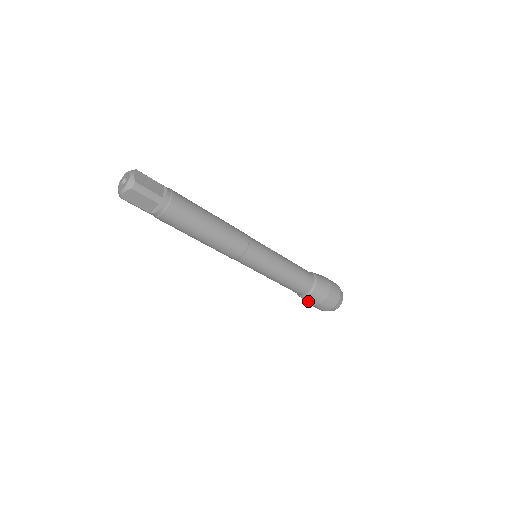
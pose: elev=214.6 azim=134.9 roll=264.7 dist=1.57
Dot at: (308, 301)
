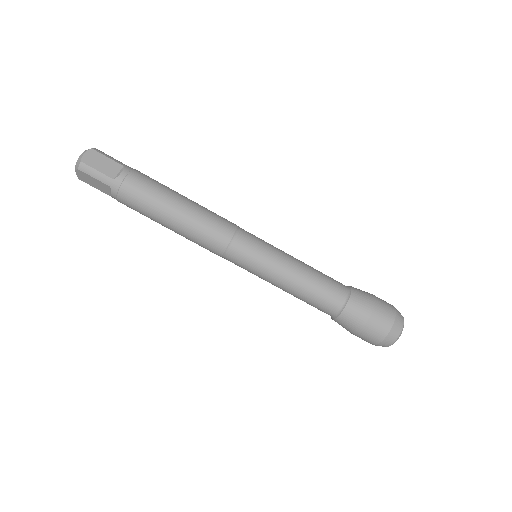
Dot at: (357, 311)
